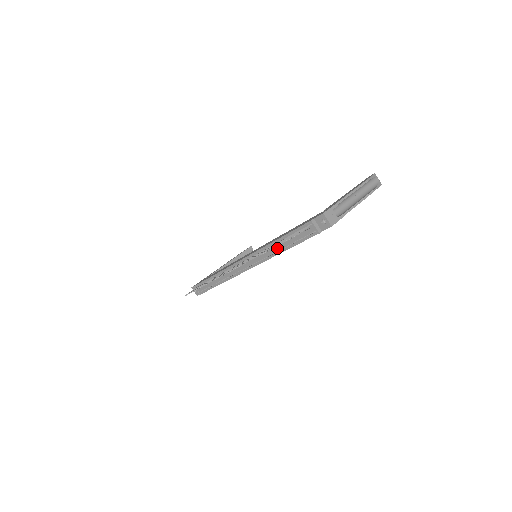
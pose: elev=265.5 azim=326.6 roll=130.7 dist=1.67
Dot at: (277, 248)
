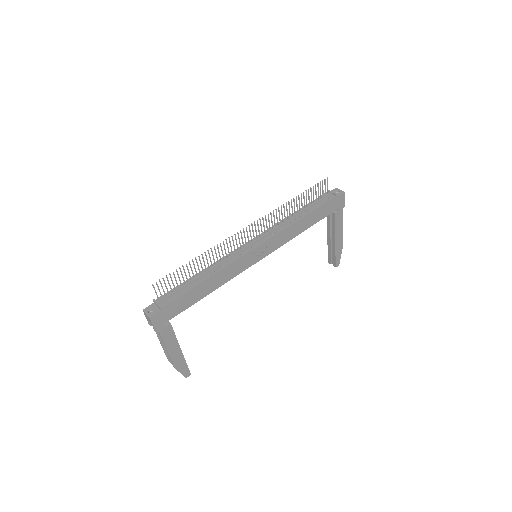
Dot at: (296, 215)
